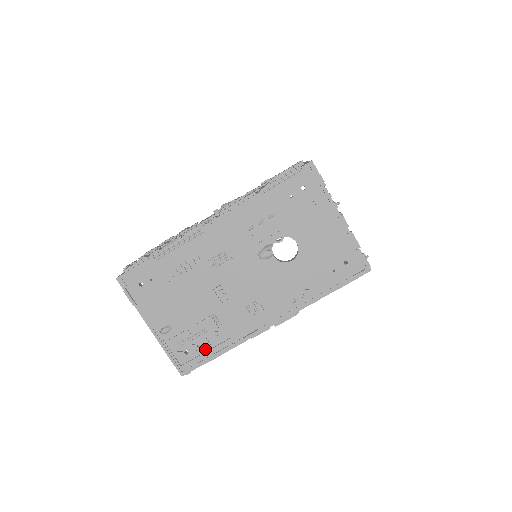
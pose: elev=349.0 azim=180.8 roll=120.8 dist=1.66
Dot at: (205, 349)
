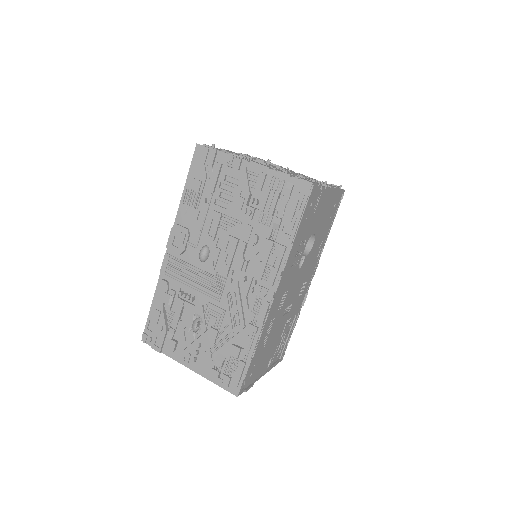
Dot at: (287, 337)
